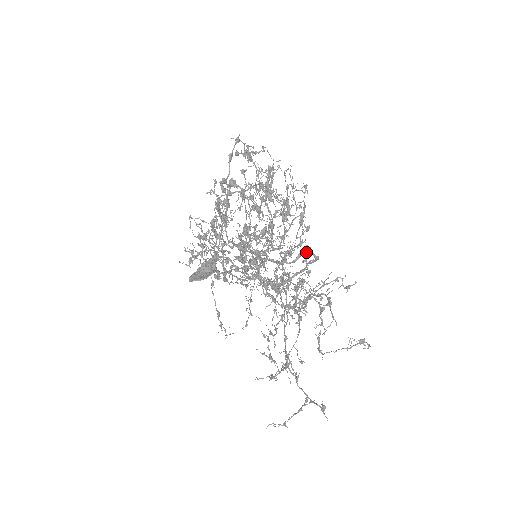
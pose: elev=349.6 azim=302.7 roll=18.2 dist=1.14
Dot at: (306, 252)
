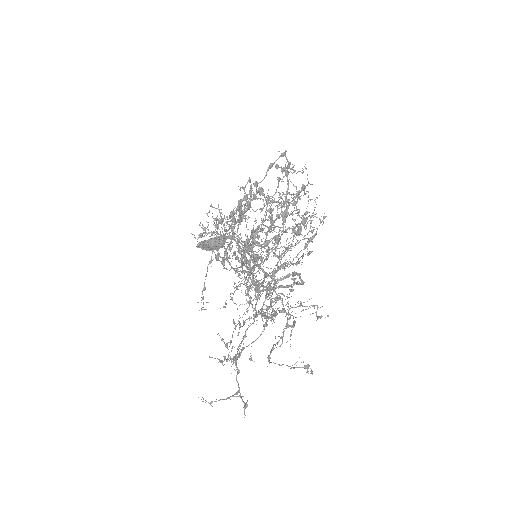
Dot at: (293, 276)
